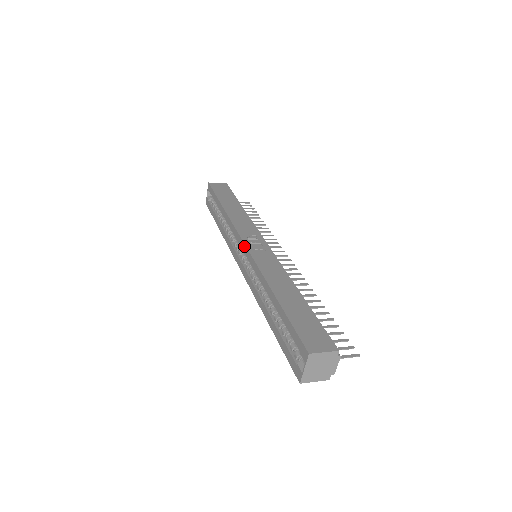
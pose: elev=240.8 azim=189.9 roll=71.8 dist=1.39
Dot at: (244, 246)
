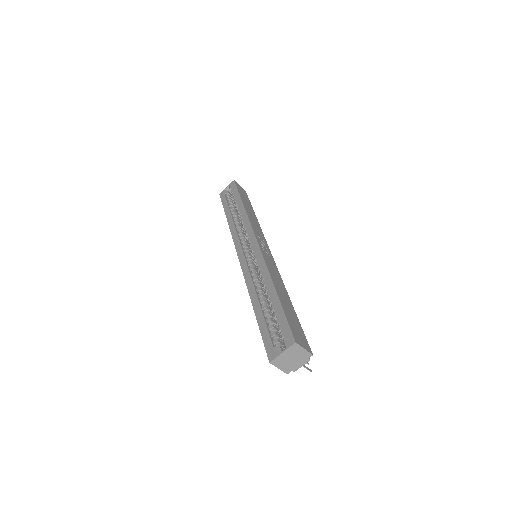
Dot at: (256, 242)
